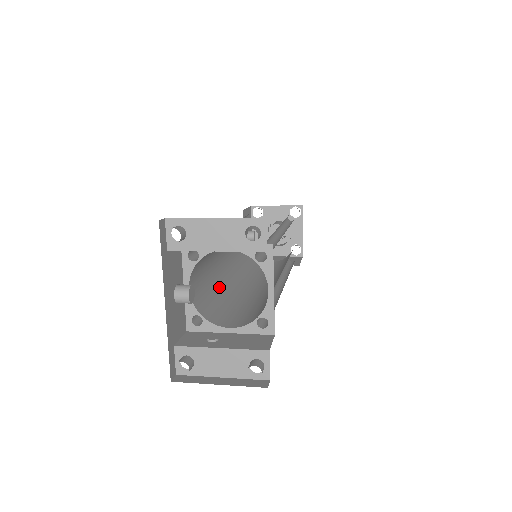
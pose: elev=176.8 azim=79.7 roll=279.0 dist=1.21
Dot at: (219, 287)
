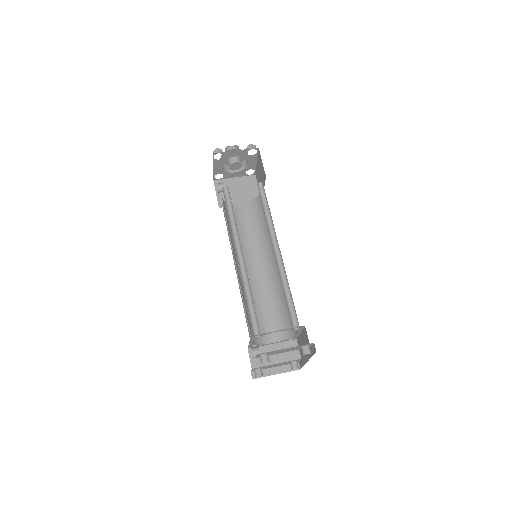
Dot at: occluded
